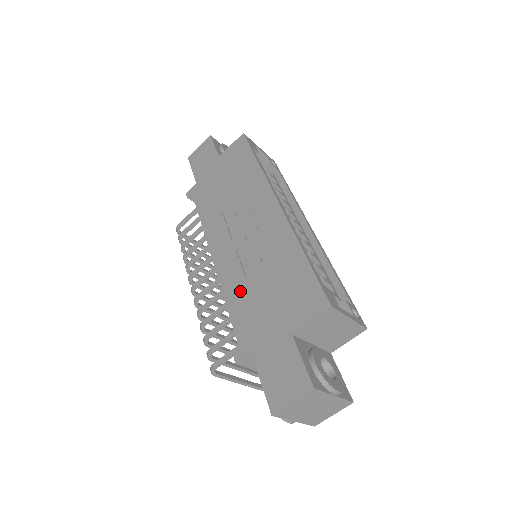
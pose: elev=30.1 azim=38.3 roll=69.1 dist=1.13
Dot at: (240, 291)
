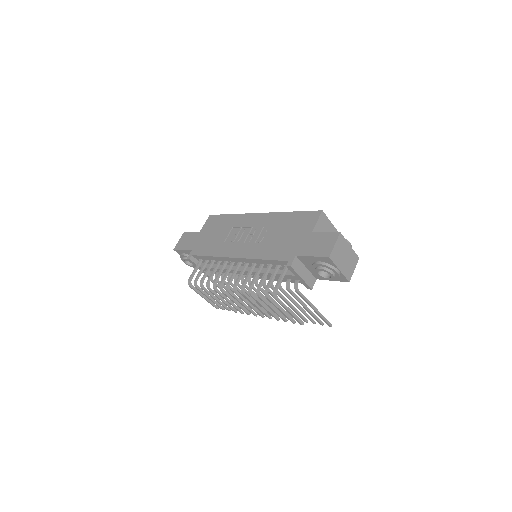
Dot at: (267, 249)
